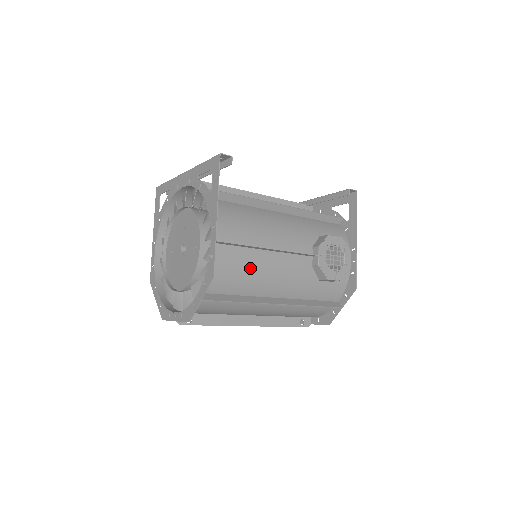
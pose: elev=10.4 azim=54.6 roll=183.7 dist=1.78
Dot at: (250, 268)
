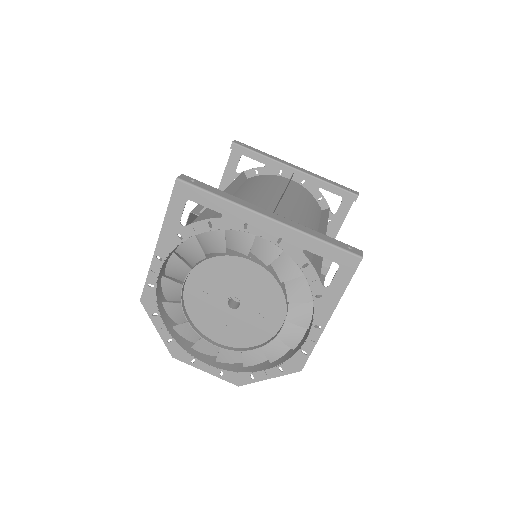
Dot at: occluded
